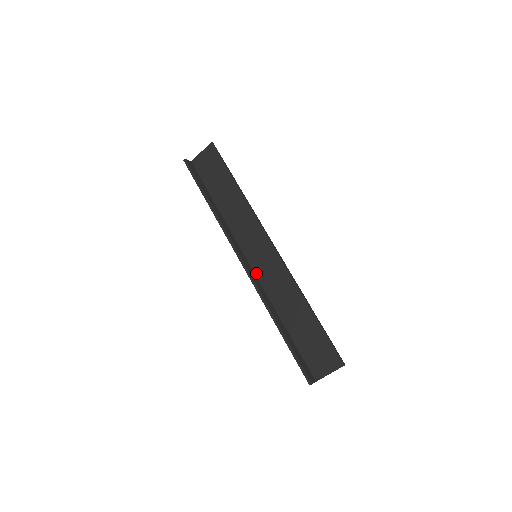
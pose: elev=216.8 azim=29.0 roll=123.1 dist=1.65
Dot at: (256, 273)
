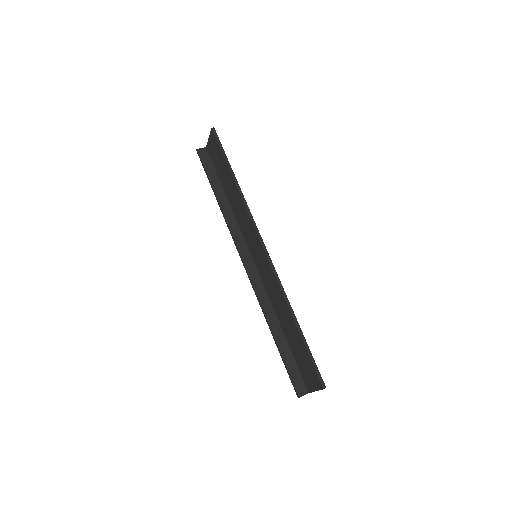
Dot at: (259, 273)
